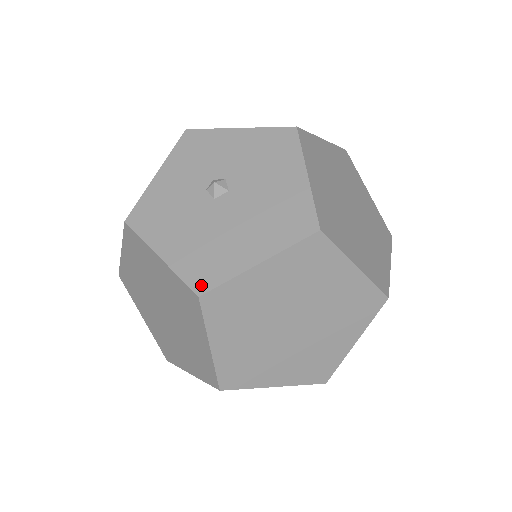
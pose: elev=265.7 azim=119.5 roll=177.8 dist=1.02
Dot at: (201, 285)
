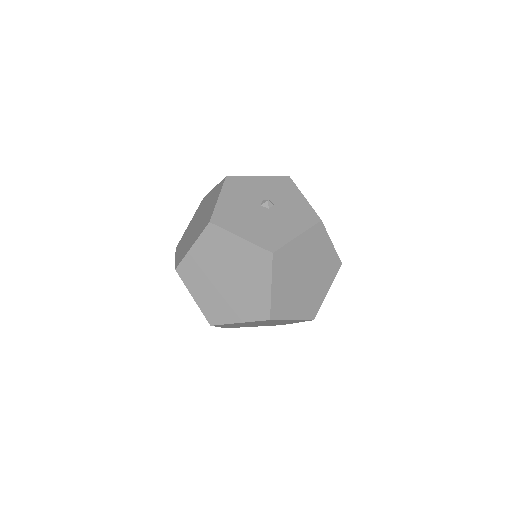
Dot at: (216, 220)
